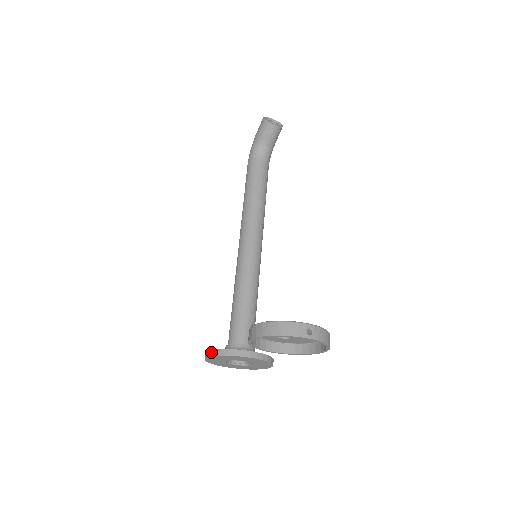
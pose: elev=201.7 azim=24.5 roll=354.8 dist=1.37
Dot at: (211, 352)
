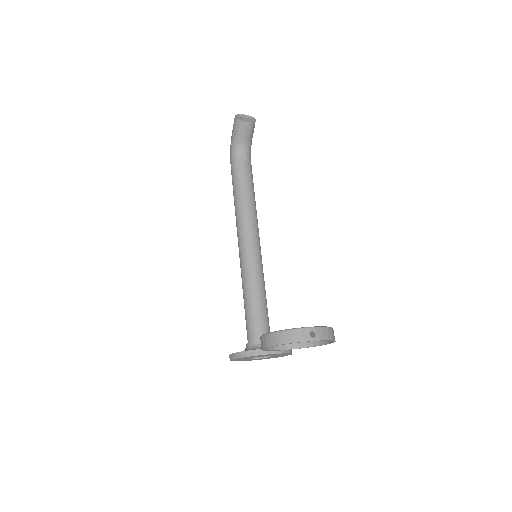
Dot at: (233, 355)
